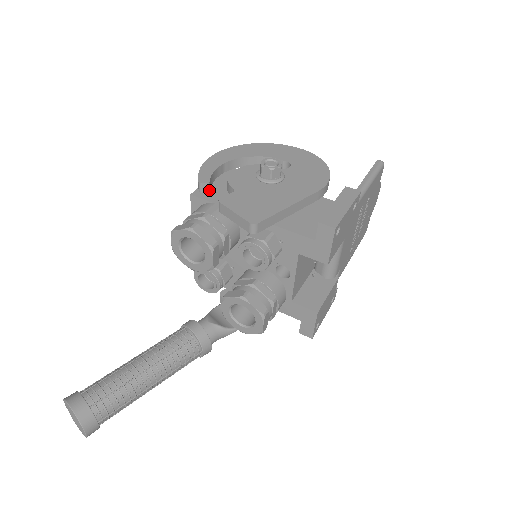
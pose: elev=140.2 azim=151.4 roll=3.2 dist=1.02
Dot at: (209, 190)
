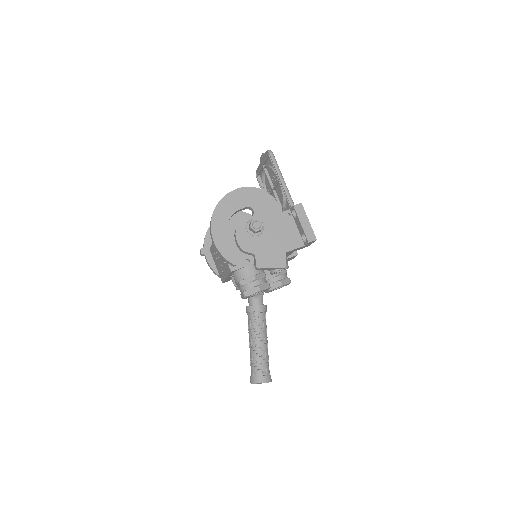
Dot at: occluded
